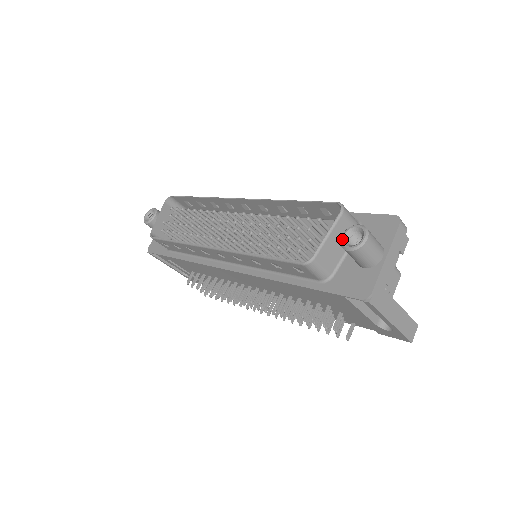
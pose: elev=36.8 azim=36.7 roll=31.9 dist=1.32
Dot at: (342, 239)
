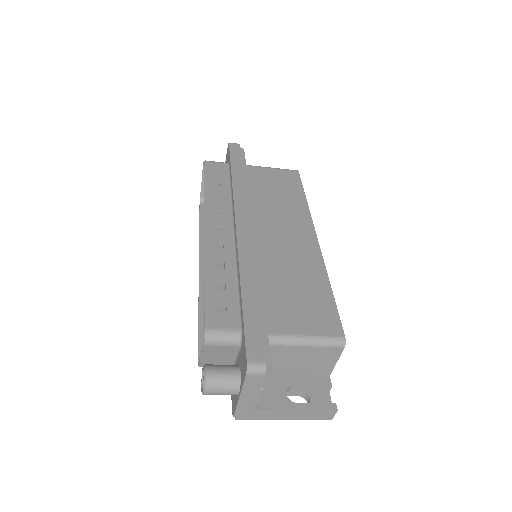
Dot at: (202, 372)
